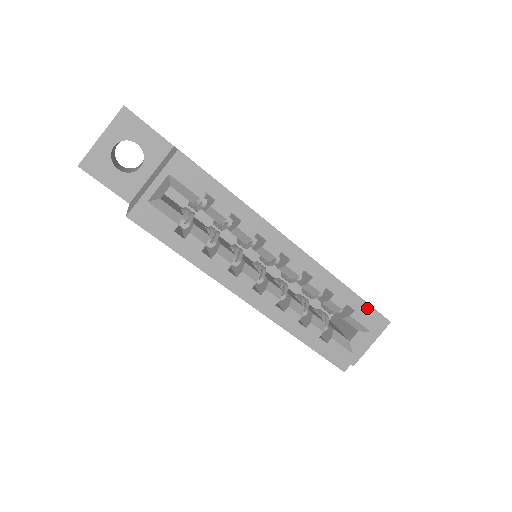
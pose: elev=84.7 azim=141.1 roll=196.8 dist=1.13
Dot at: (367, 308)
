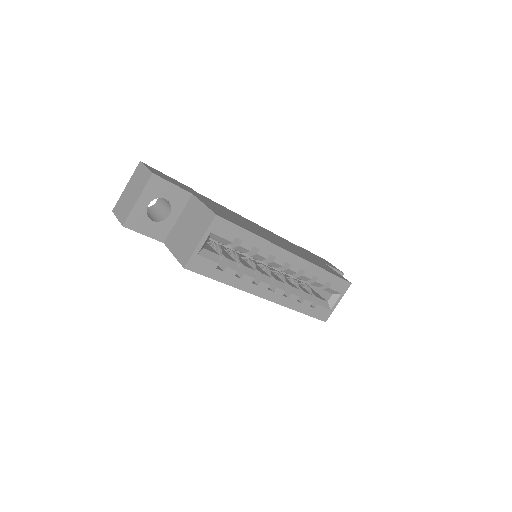
Dot at: (339, 280)
